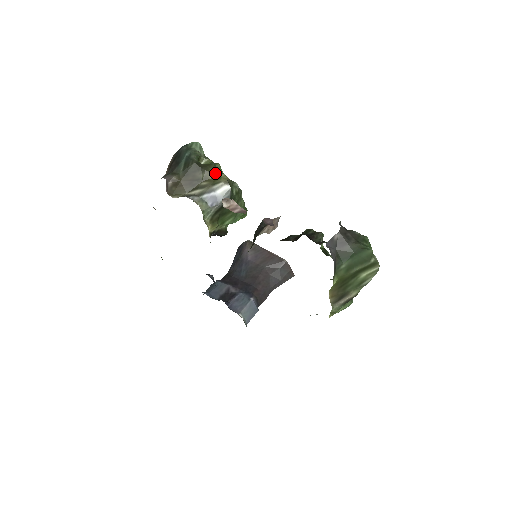
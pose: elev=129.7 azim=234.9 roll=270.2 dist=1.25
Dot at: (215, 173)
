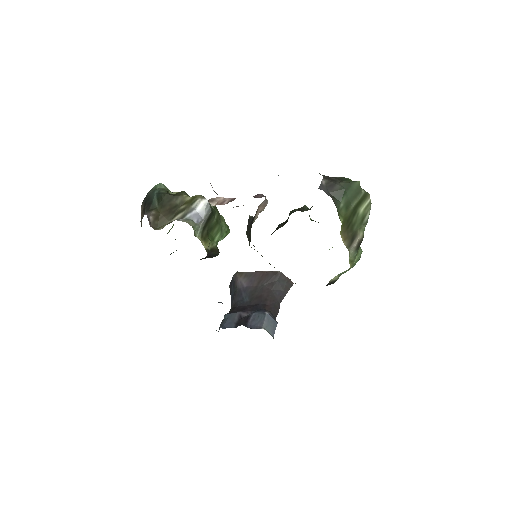
Dot at: (188, 196)
